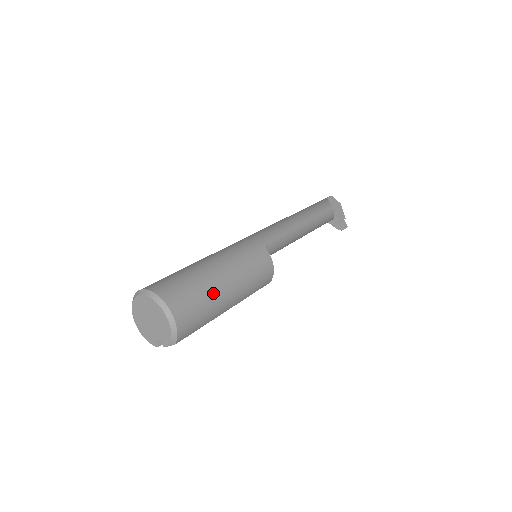
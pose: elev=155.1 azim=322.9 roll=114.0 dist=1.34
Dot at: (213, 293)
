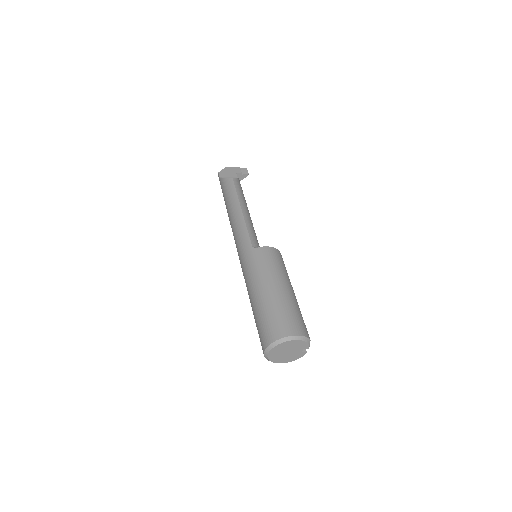
Dot at: (282, 301)
